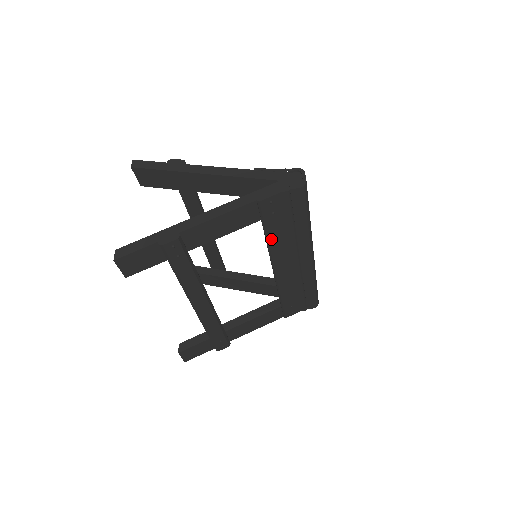
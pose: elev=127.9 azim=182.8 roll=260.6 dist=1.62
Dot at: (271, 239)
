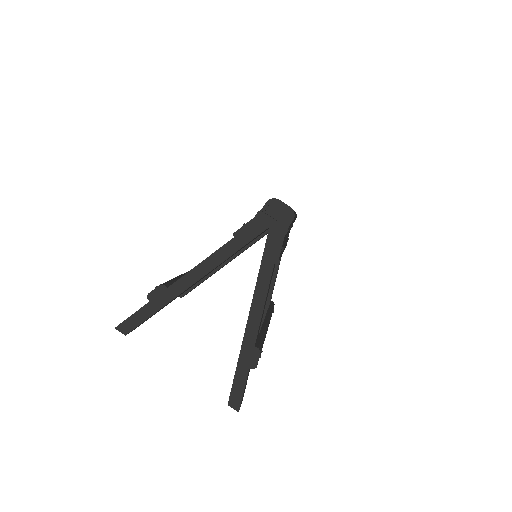
Dot at: occluded
